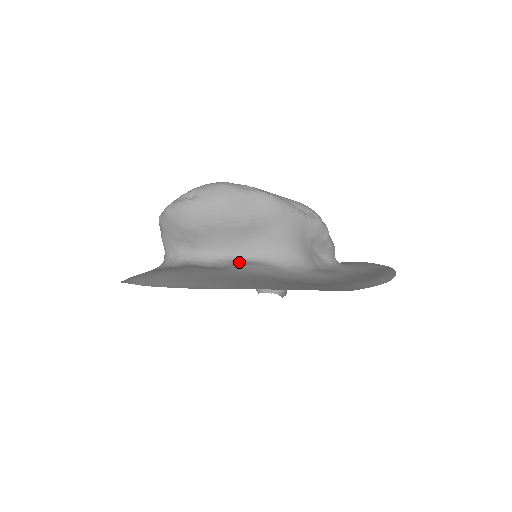
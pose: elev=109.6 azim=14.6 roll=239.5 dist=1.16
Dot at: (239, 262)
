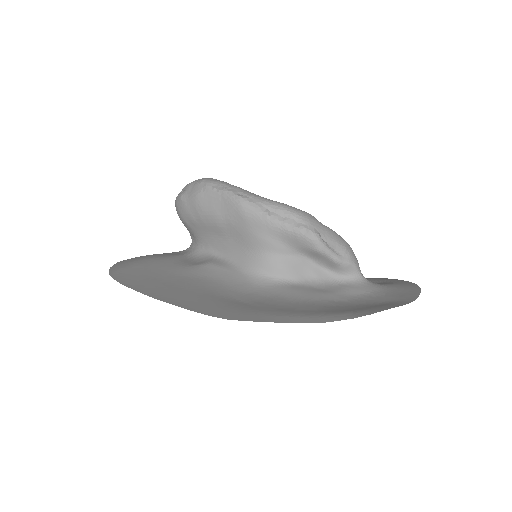
Dot at: (213, 260)
